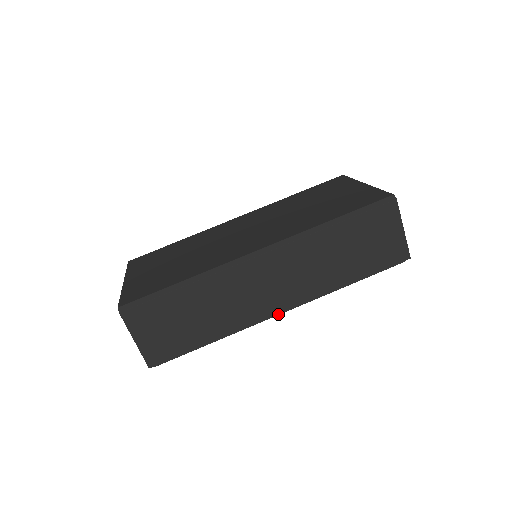
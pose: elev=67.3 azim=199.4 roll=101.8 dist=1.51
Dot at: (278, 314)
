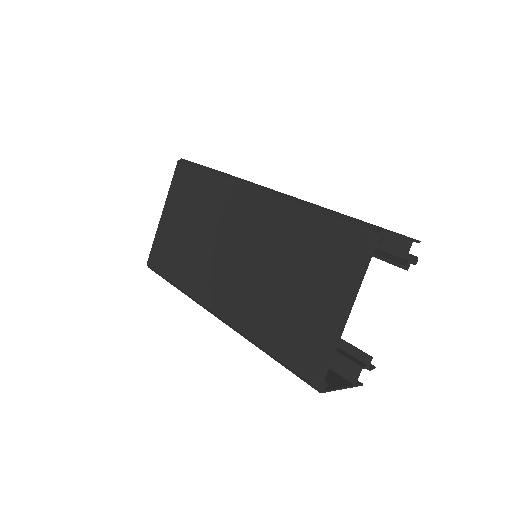
Dot at: occluded
